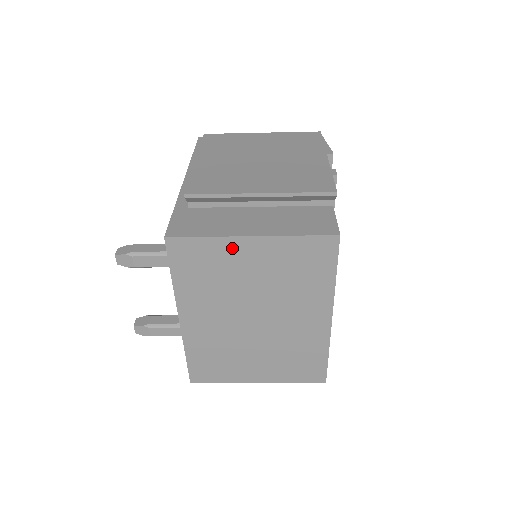
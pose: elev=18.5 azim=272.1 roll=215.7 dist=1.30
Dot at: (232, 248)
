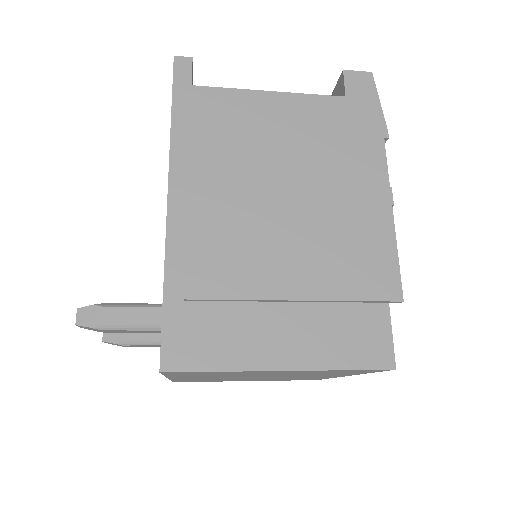
Dot at: (252, 372)
